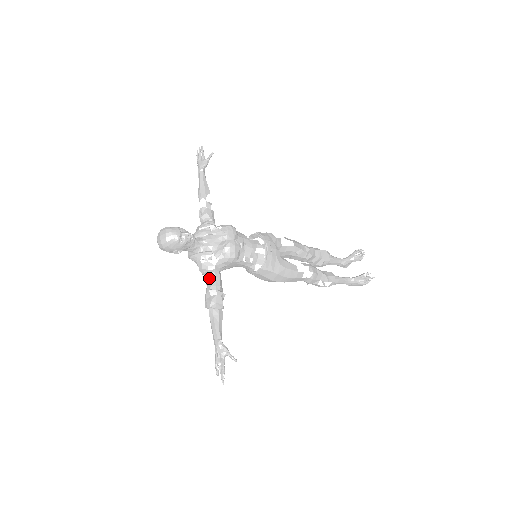
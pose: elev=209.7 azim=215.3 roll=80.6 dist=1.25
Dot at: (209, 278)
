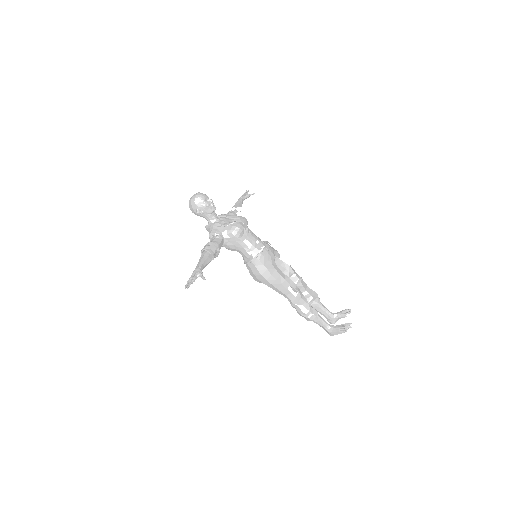
Dot at: (213, 239)
